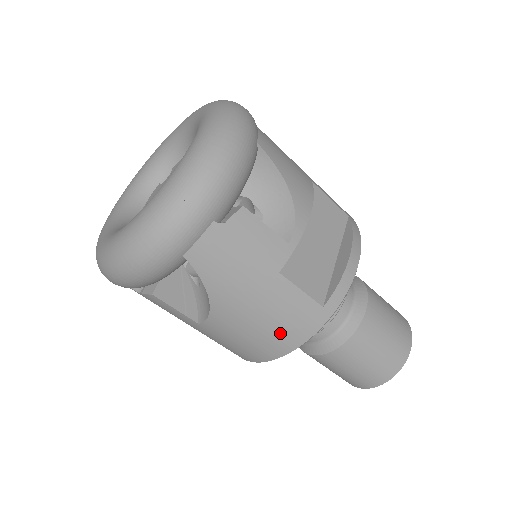
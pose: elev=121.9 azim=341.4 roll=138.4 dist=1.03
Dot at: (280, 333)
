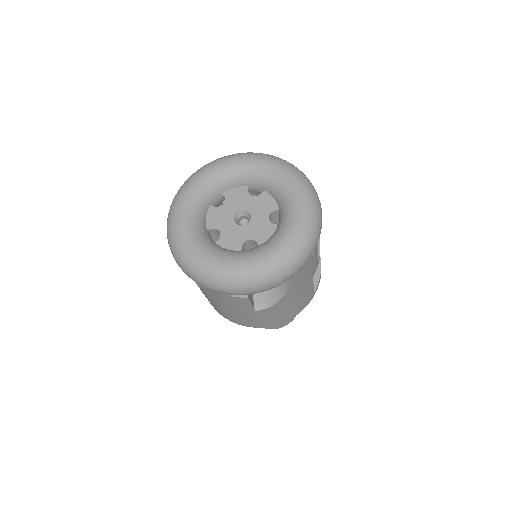
Dot at: (295, 310)
